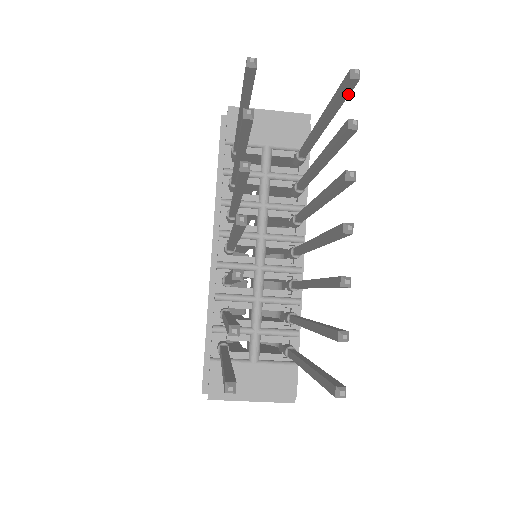
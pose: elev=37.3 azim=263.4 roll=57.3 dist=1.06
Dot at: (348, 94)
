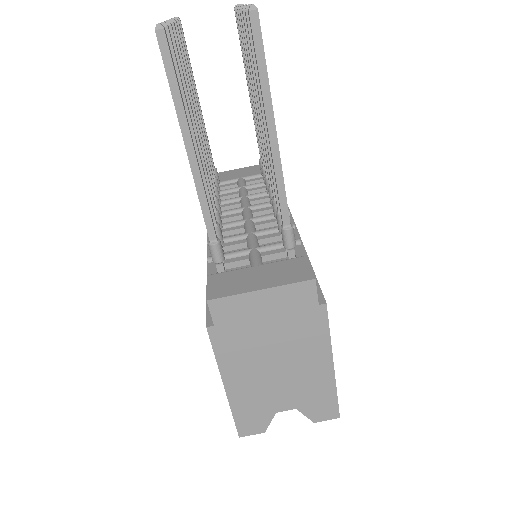
Dot at: occluded
